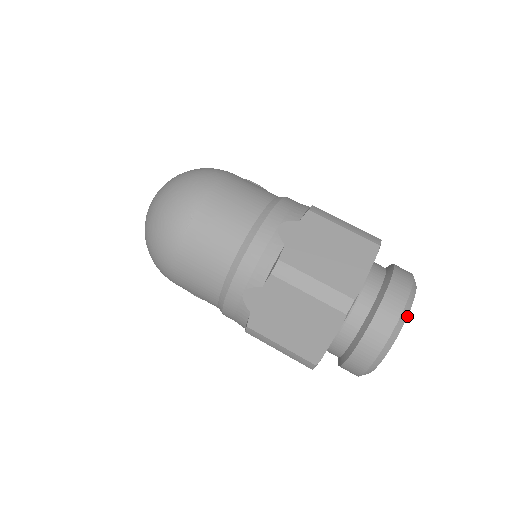
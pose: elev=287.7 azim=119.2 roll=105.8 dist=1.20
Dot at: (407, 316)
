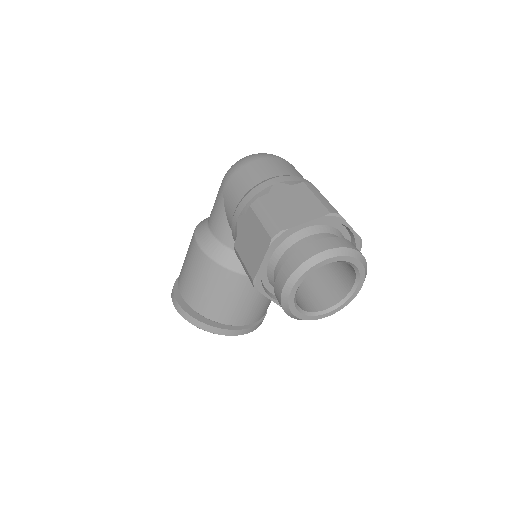
Dot at: (357, 258)
